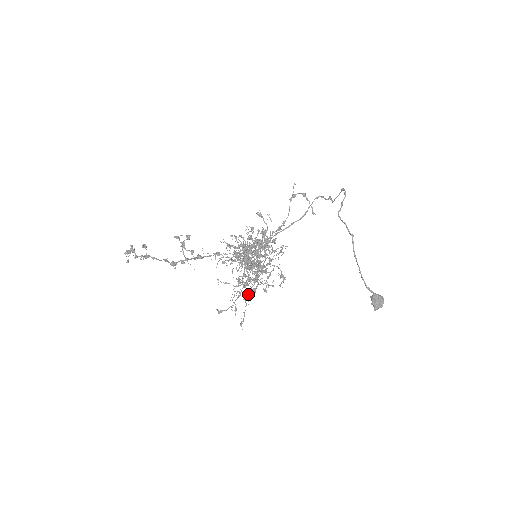
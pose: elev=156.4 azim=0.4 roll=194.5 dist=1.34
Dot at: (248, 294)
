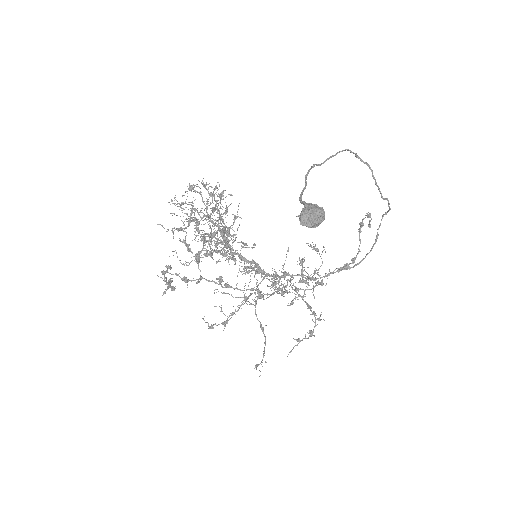
Dot at: (294, 346)
